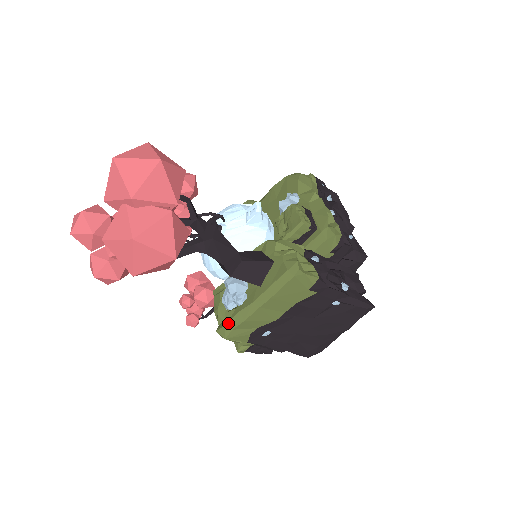
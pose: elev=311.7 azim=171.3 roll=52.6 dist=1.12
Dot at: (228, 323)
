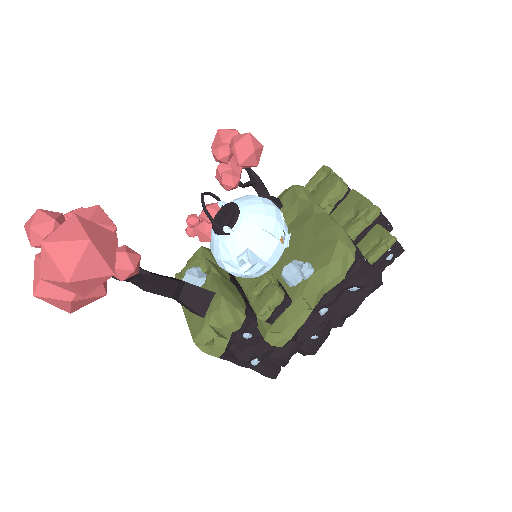
Dot at: occluded
